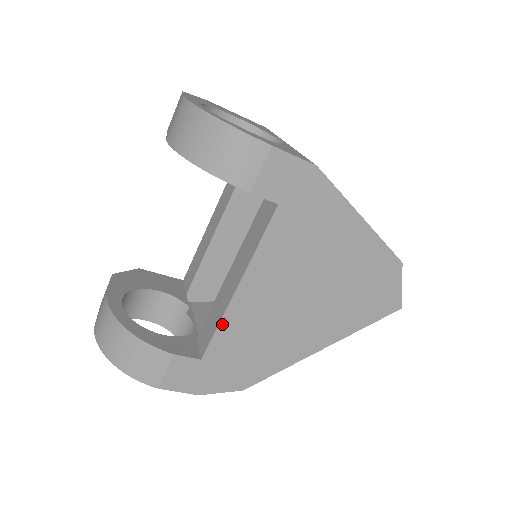
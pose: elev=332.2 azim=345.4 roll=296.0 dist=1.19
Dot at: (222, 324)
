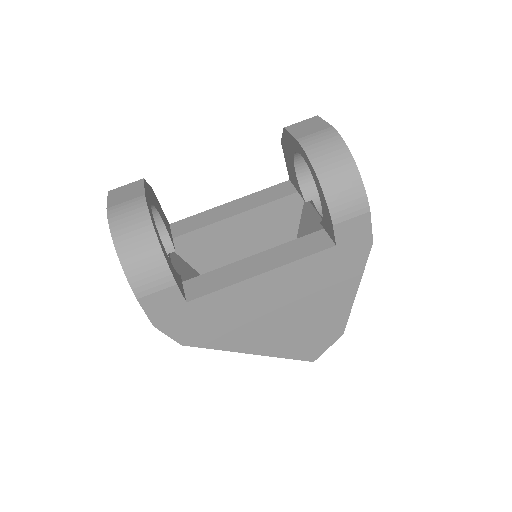
Dot at: (226, 289)
